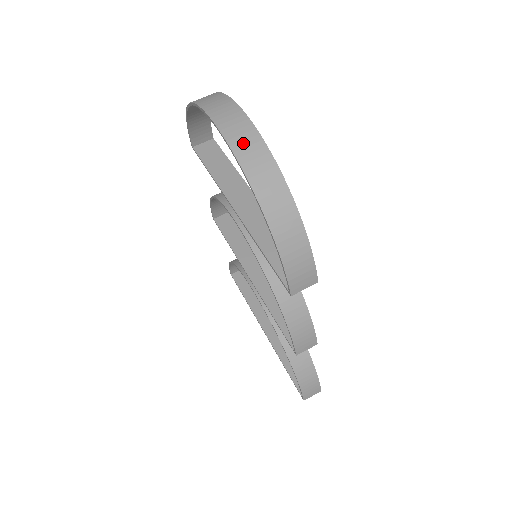
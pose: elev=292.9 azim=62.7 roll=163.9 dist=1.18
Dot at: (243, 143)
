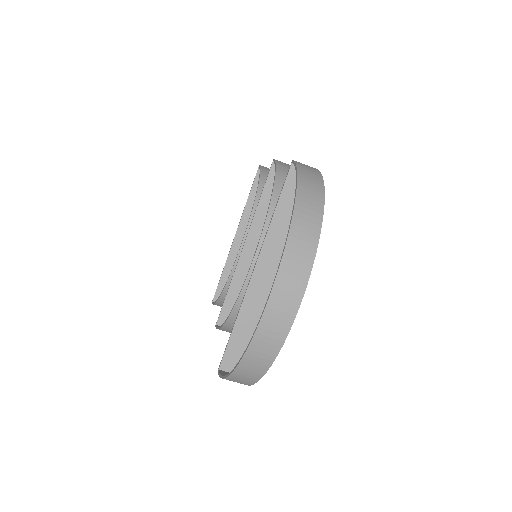
Dot at: (266, 338)
